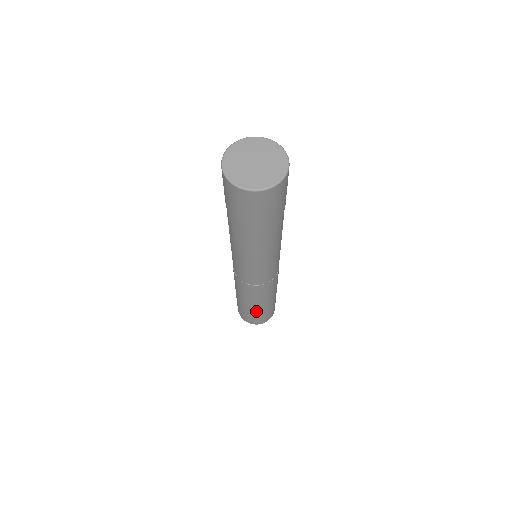
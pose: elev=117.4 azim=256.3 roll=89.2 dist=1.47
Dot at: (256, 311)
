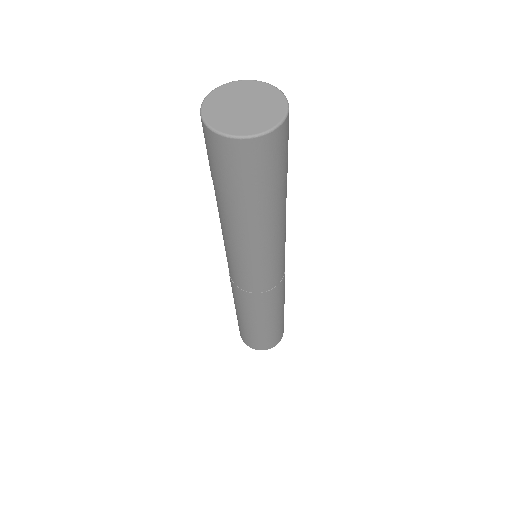
Dot at: (265, 331)
